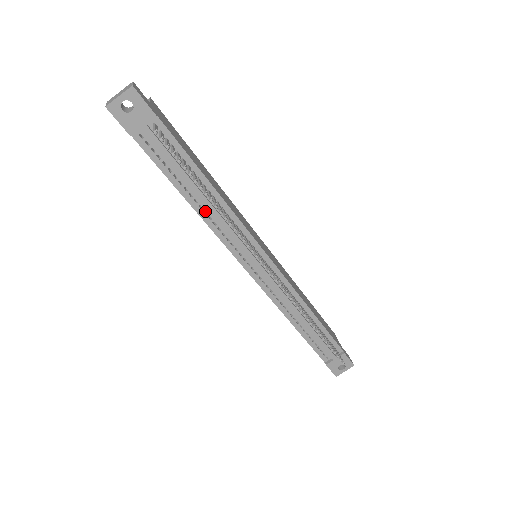
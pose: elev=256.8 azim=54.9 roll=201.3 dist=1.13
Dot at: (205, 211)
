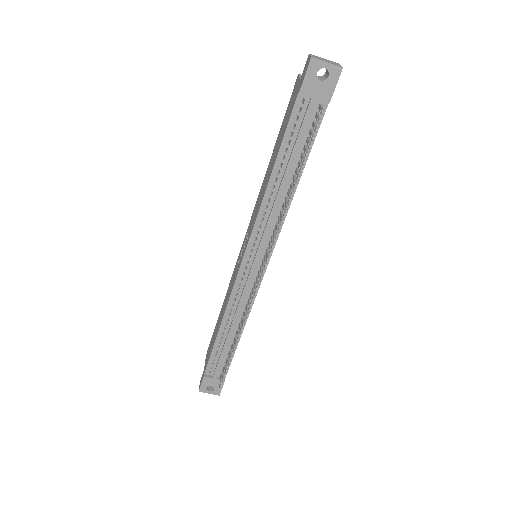
Dot at: (270, 192)
